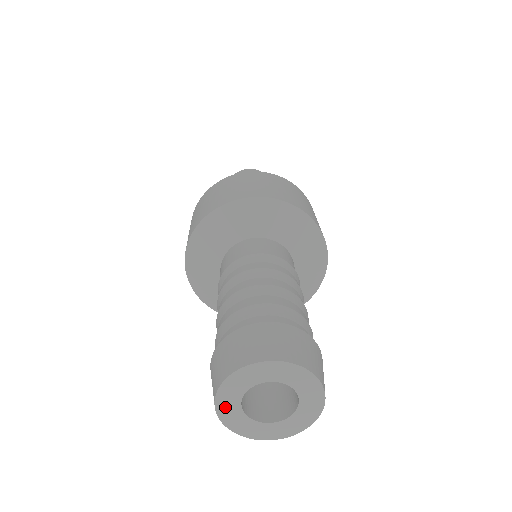
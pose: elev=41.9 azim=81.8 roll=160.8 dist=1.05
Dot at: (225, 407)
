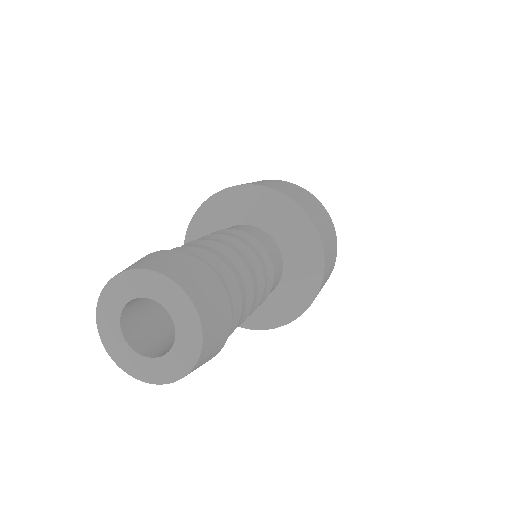
Dot at: (109, 337)
